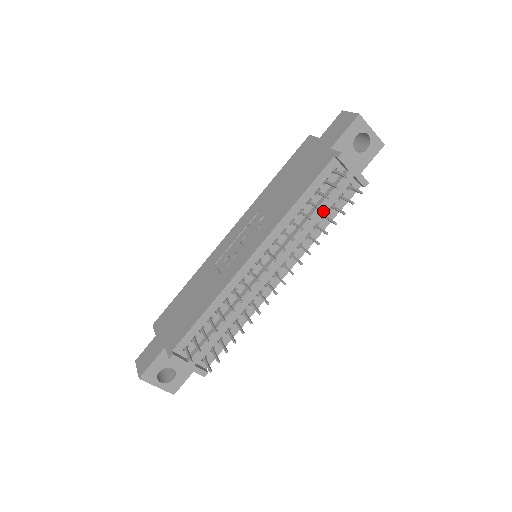
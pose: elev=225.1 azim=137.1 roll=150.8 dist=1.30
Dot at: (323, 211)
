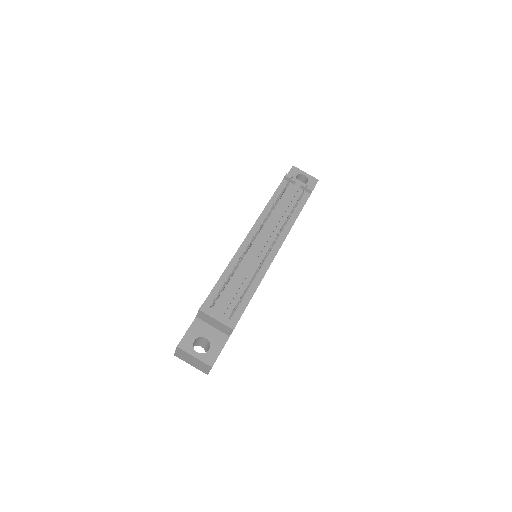
Dot at: (288, 205)
